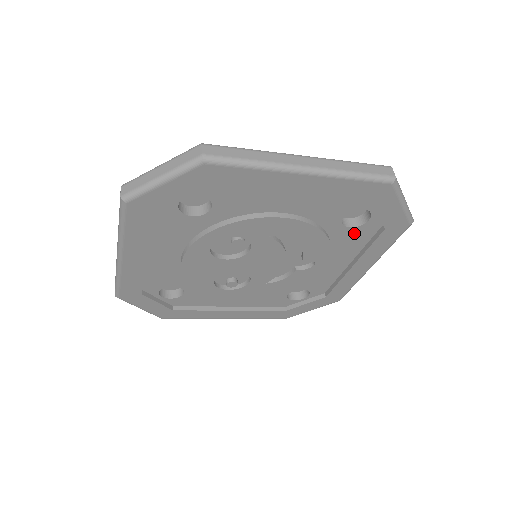
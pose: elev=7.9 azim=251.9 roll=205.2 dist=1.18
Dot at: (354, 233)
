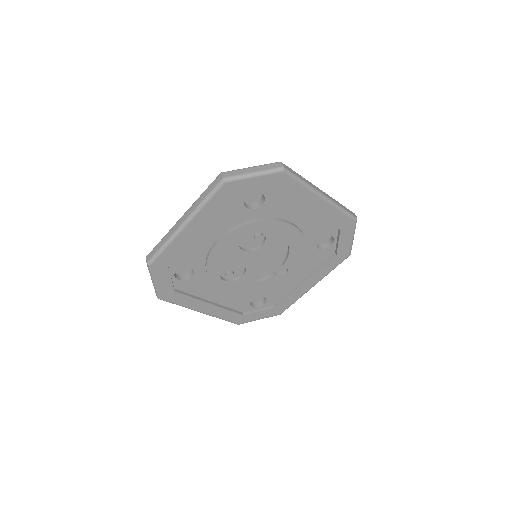
Dot at: (318, 254)
